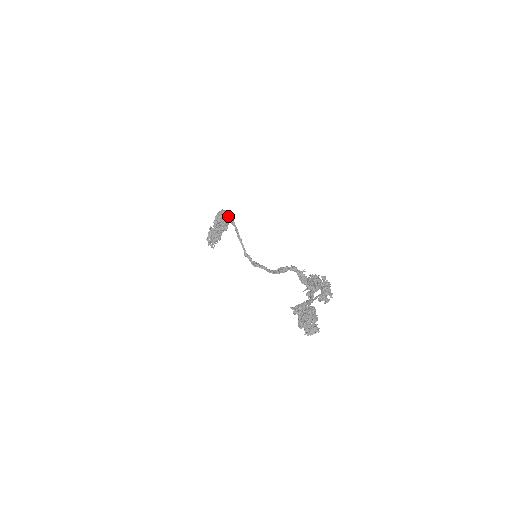
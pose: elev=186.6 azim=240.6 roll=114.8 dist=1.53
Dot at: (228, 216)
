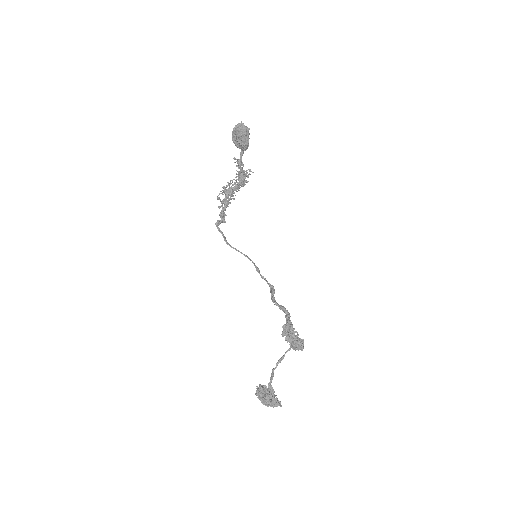
Dot at: (243, 134)
